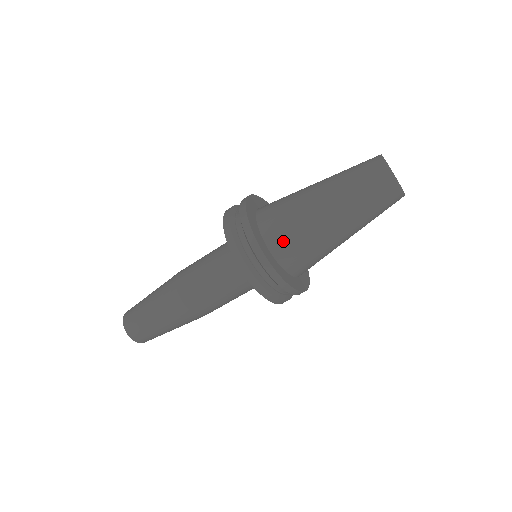
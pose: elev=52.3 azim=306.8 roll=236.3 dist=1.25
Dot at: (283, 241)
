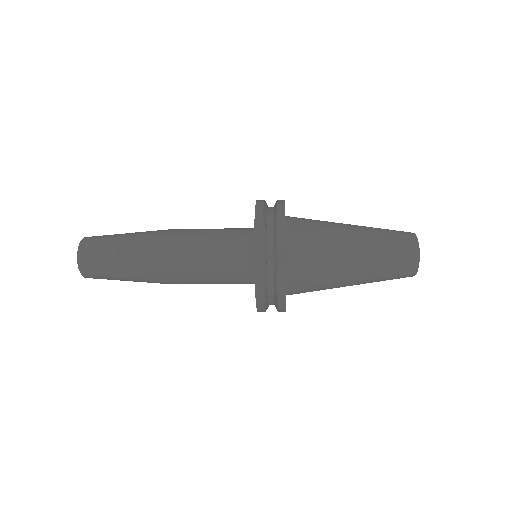
Dot at: occluded
